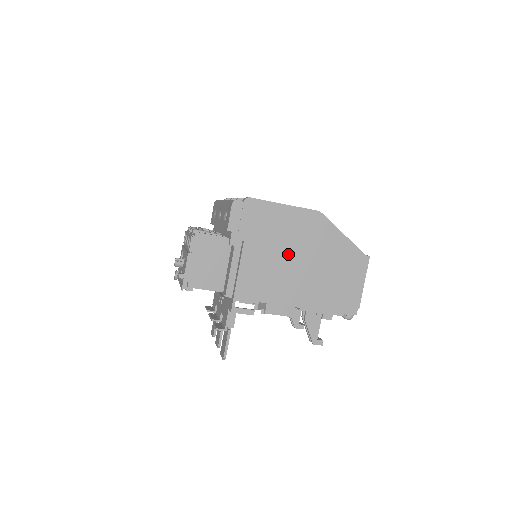
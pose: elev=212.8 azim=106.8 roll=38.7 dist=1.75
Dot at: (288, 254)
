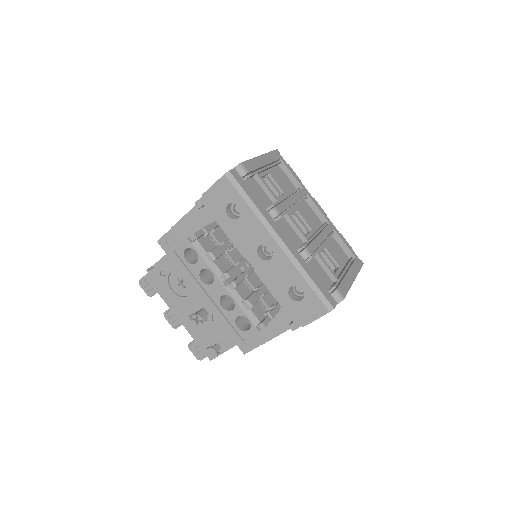
Dot at: occluded
